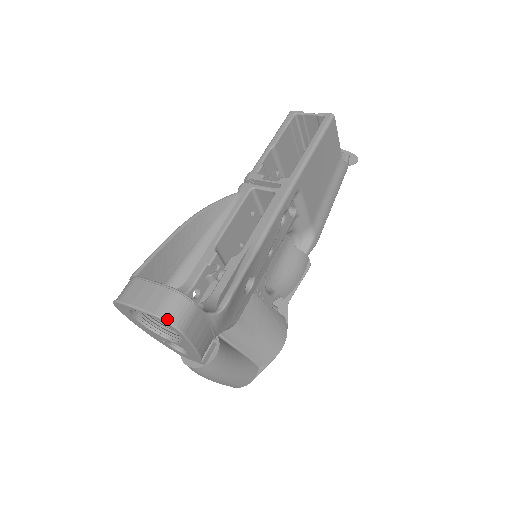
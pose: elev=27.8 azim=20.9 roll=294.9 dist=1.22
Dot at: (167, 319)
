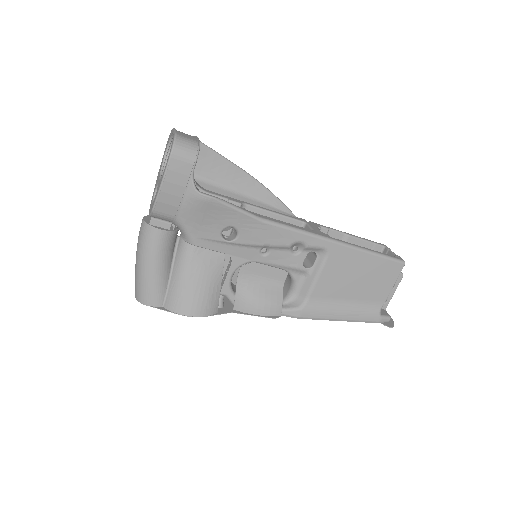
Dot at: (177, 140)
